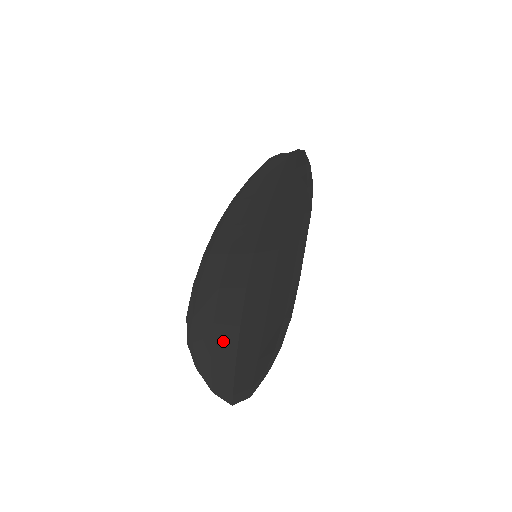
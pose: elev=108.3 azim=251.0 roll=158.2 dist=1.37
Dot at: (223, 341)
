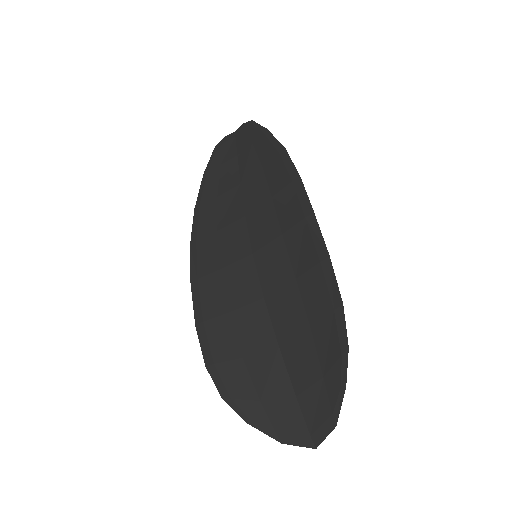
Dot at: (266, 374)
